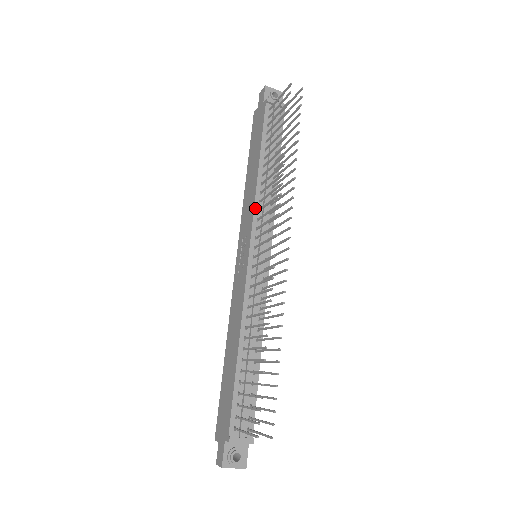
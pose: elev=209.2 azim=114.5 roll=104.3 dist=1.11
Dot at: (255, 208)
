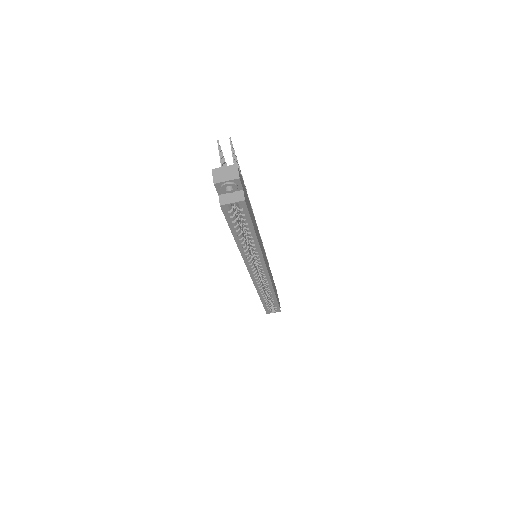
Dot at: occluded
